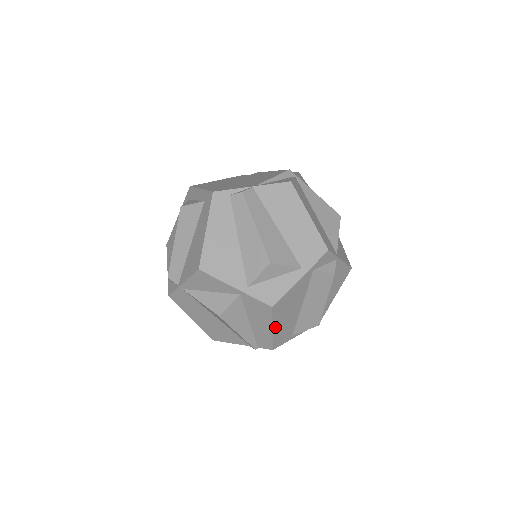
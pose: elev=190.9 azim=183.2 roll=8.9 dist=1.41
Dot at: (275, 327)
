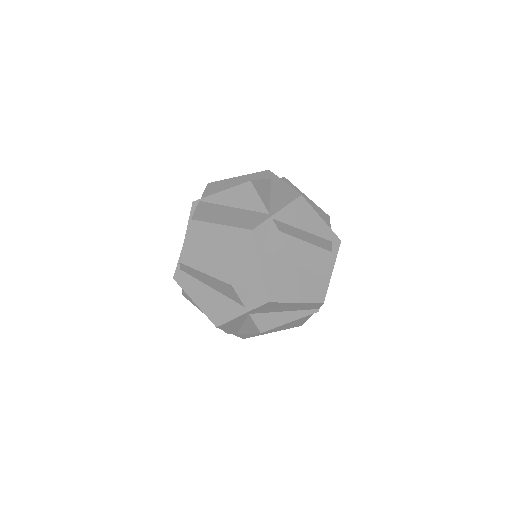
Dot at: (296, 299)
